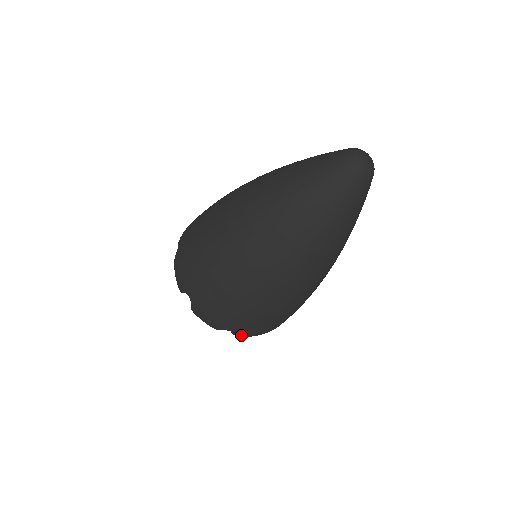
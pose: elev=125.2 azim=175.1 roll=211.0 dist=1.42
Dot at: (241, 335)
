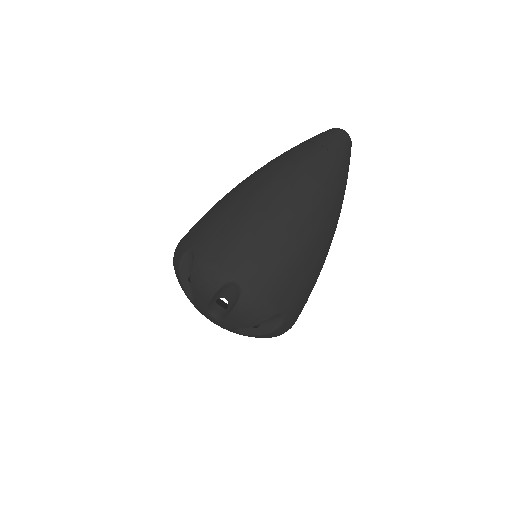
Dot at: (285, 322)
